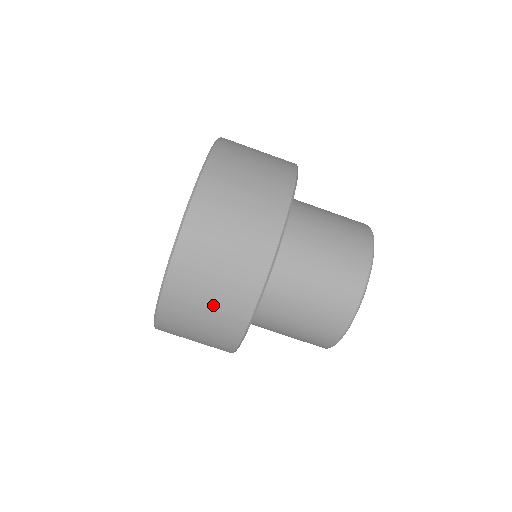
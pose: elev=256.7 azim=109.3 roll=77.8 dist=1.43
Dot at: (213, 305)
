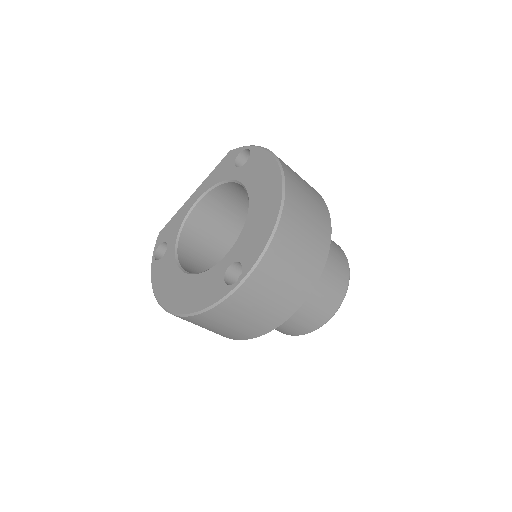
Dot at: (234, 328)
